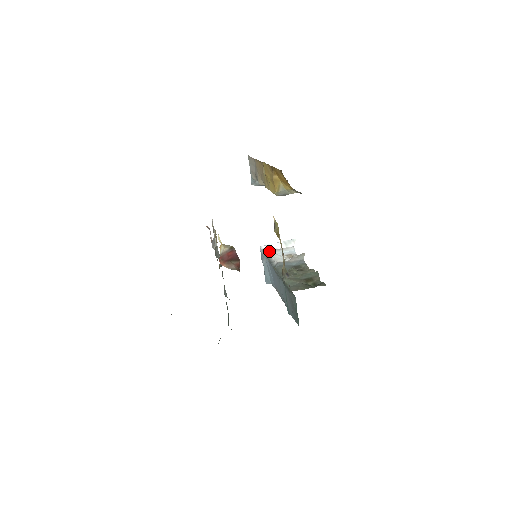
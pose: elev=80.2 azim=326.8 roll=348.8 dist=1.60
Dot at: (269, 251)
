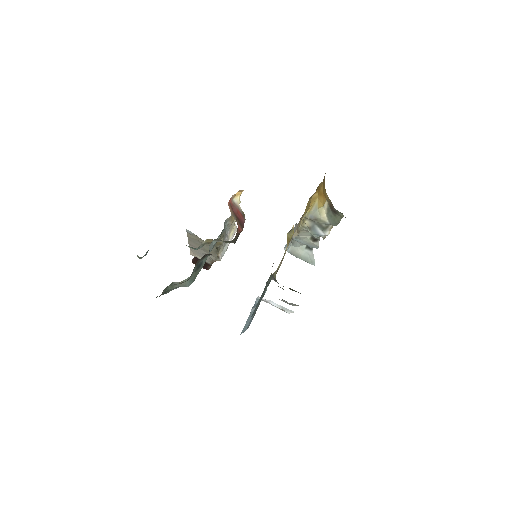
Dot at: (264, 301)
